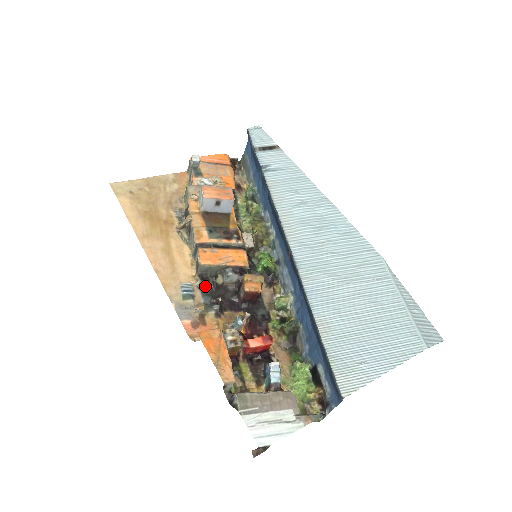
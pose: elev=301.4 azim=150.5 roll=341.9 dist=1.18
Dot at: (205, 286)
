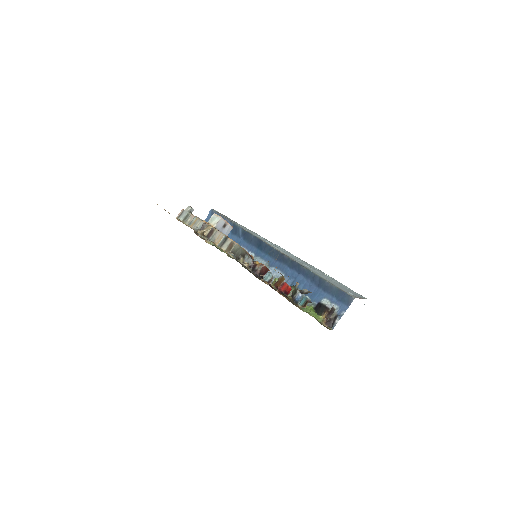
Dot at: (236, 260)
